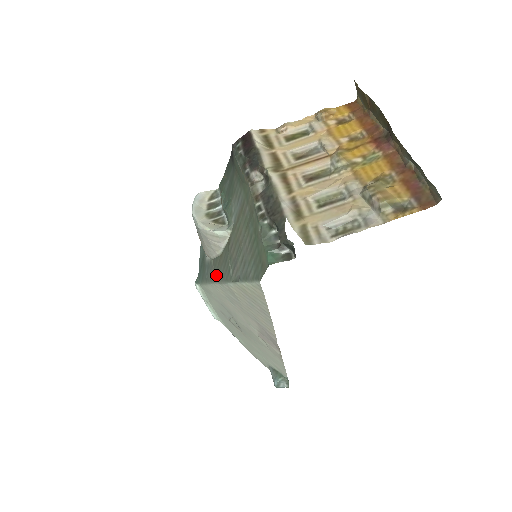
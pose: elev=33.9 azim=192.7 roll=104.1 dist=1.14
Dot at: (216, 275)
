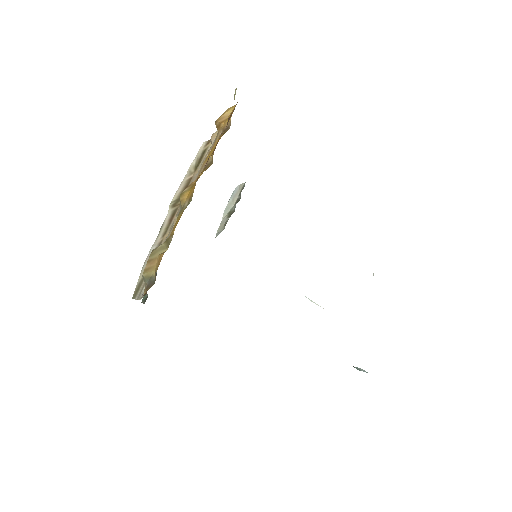
Dot at: occluded
